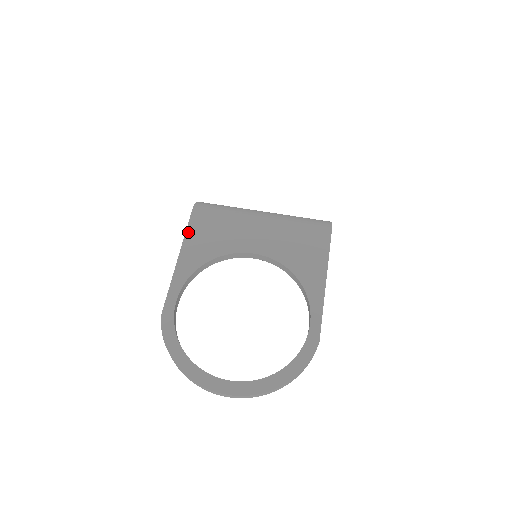
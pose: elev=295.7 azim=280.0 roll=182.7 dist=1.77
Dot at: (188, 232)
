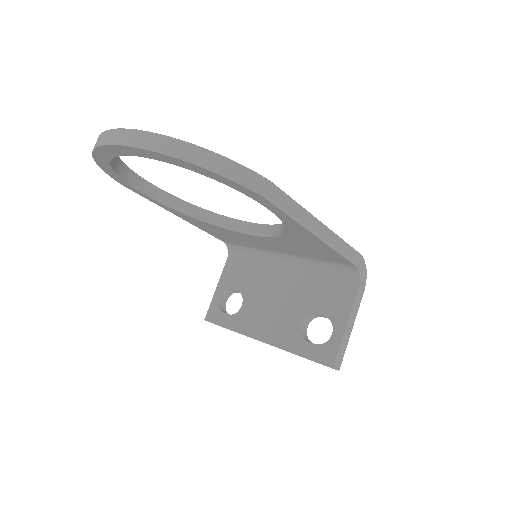
Dot at: occluded
